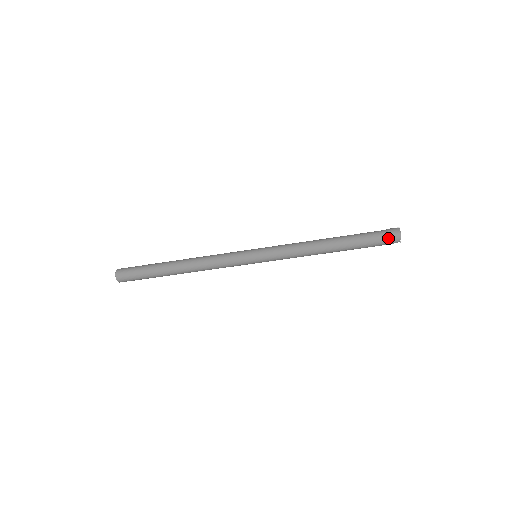
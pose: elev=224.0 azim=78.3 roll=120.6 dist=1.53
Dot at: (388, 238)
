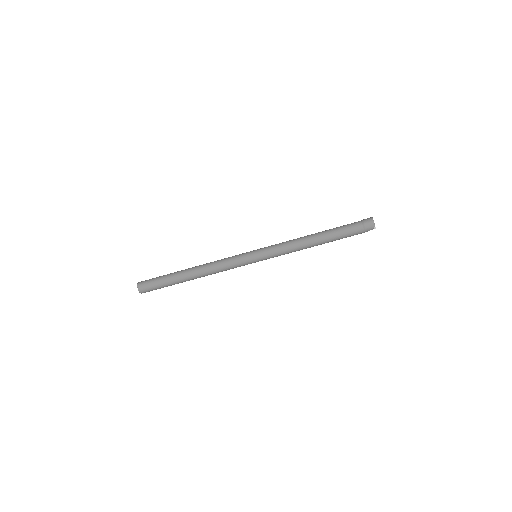
Dot at: (364, 226)
